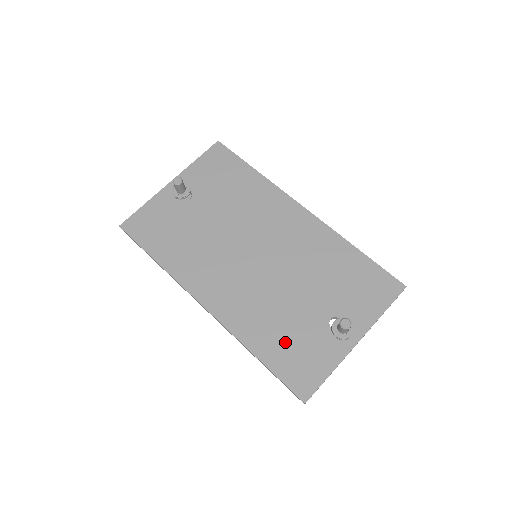
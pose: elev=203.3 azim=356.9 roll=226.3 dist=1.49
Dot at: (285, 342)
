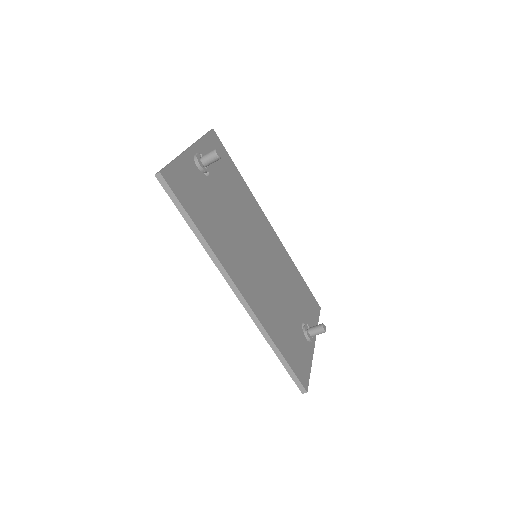
Dot at: (289, 339)
